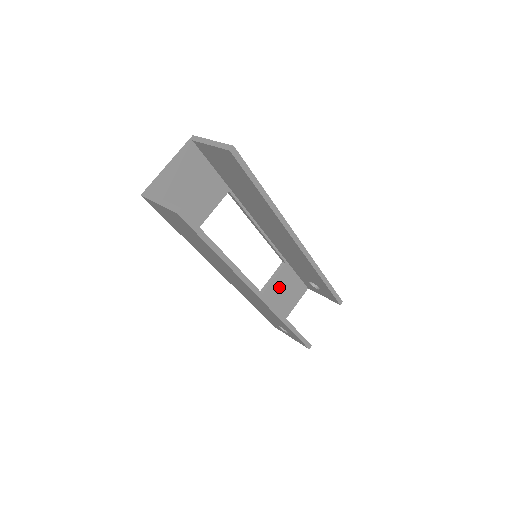
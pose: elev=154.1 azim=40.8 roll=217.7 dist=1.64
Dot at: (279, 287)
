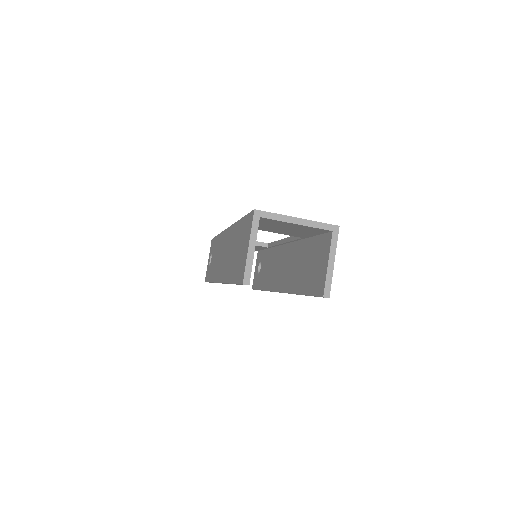
Dot at: occluded
